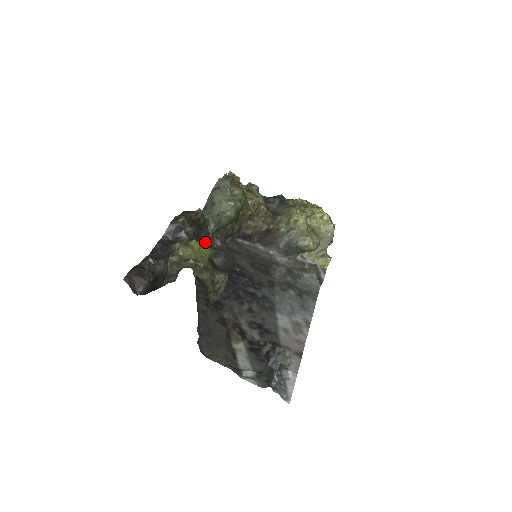
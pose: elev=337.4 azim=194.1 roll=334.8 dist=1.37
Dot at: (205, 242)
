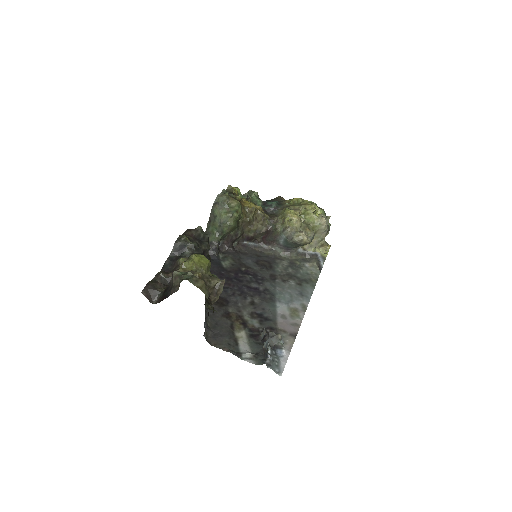
Dot at: (206, 253)
